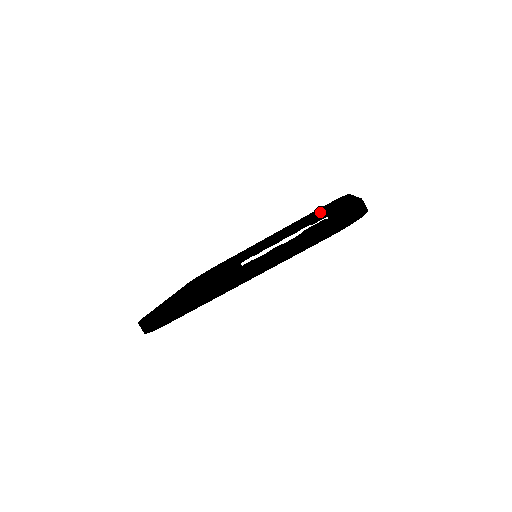
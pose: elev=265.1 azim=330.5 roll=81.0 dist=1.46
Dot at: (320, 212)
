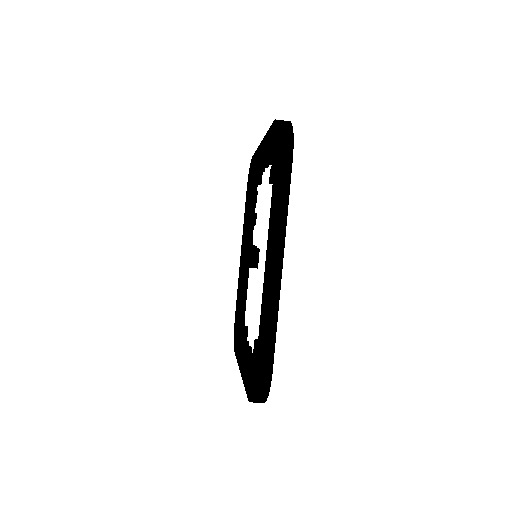
Dot at: (272, 163)
